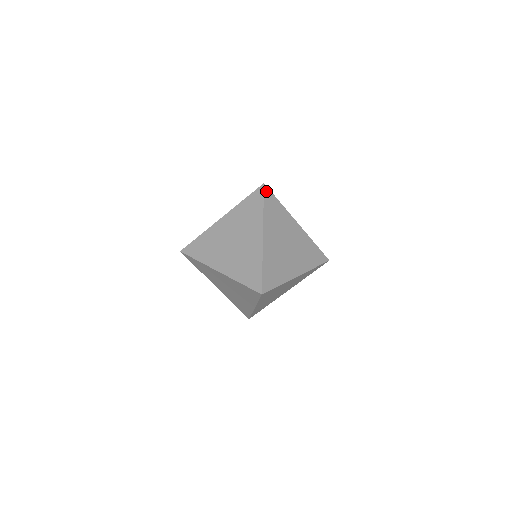
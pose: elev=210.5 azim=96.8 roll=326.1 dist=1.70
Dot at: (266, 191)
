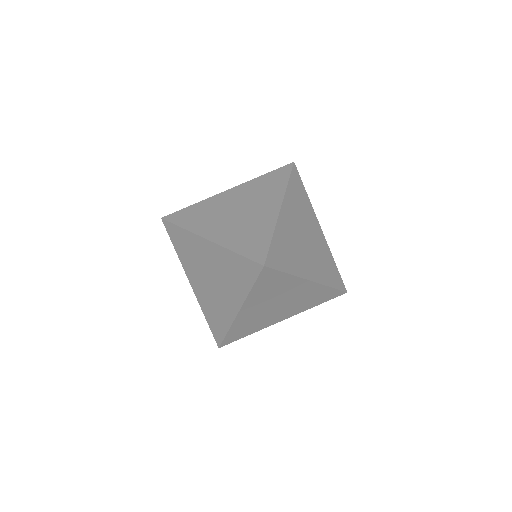
Dot at: (294, 170)
